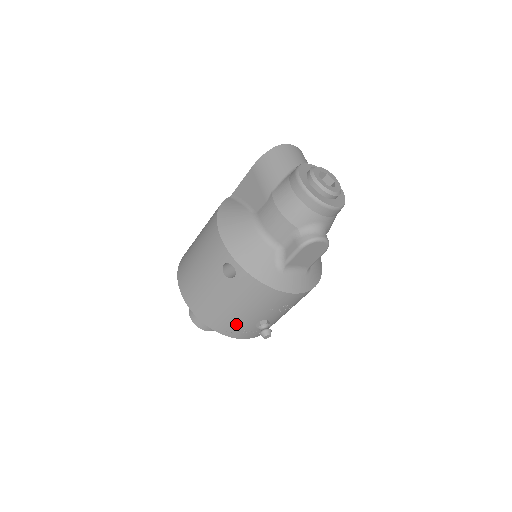
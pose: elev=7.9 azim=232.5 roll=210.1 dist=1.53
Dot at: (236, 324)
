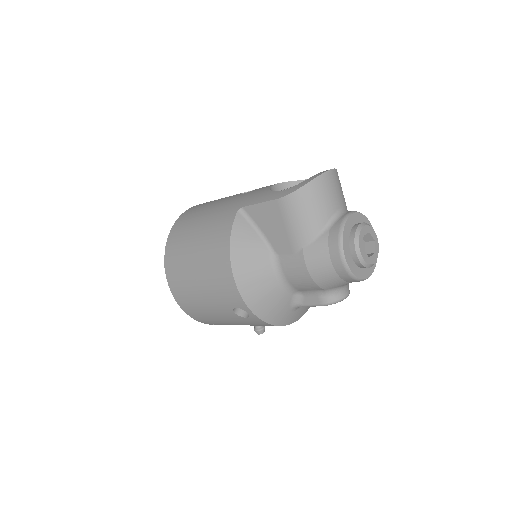
Dot at: occluded
